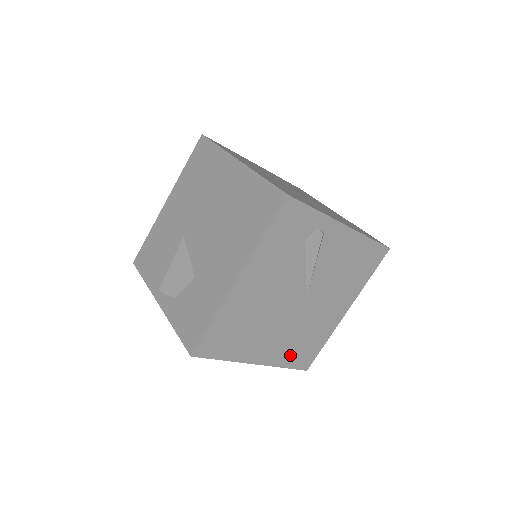
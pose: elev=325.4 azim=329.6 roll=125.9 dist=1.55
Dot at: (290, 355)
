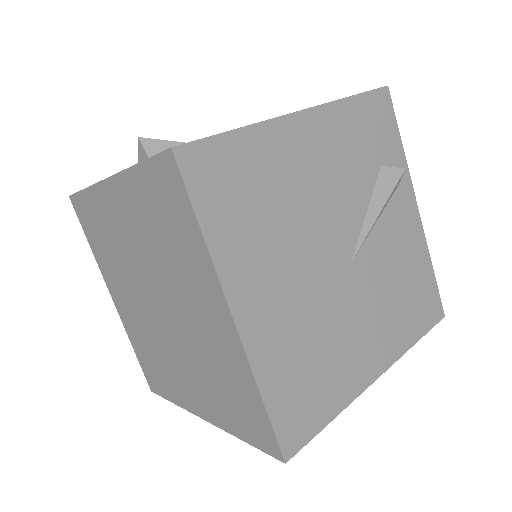
Dot at: (283, 373)
